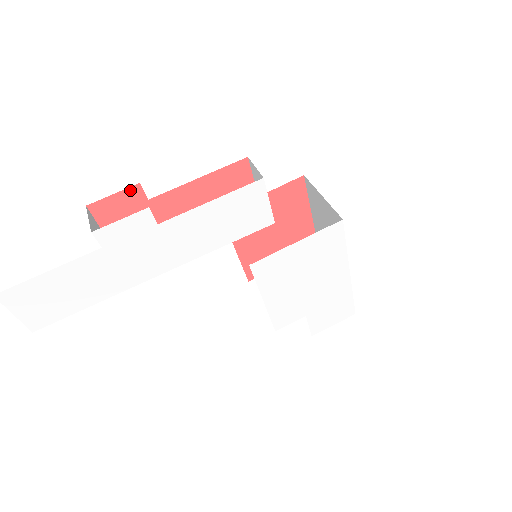
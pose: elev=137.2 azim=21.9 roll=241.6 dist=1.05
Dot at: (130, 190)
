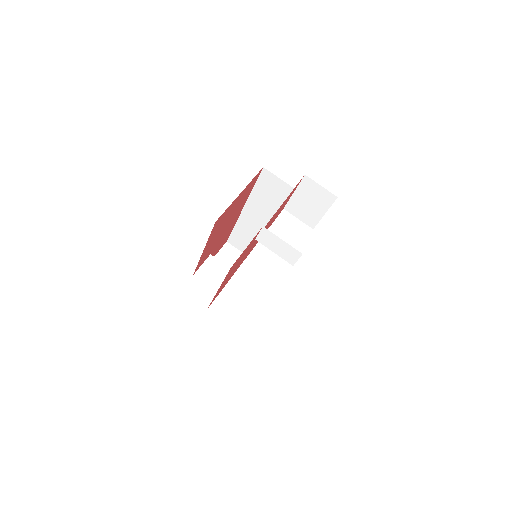
Dot at: (255, 236)
